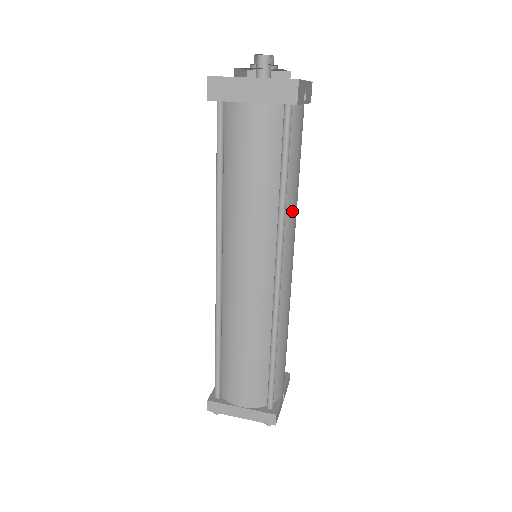
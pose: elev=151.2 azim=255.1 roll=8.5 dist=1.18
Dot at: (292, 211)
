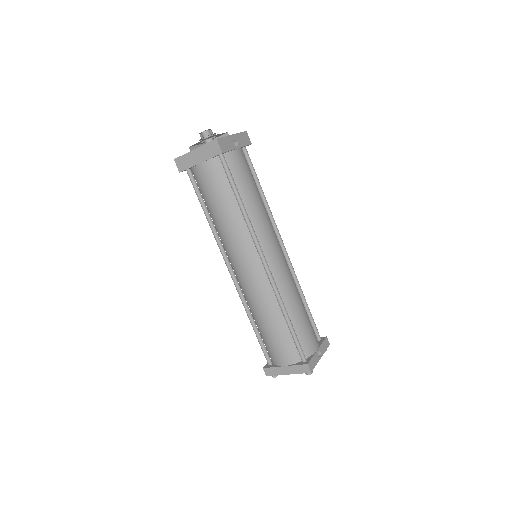
Dot at: (258, 217)
